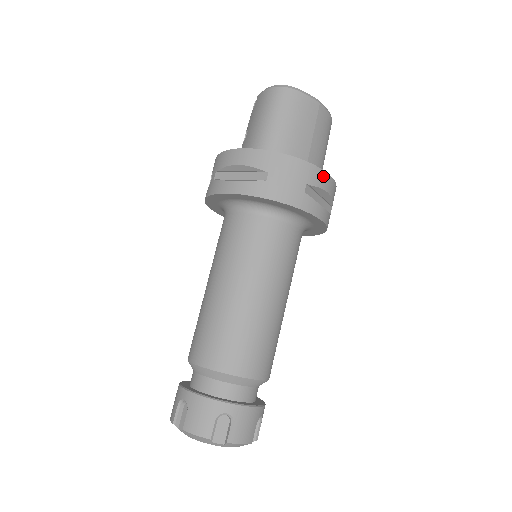
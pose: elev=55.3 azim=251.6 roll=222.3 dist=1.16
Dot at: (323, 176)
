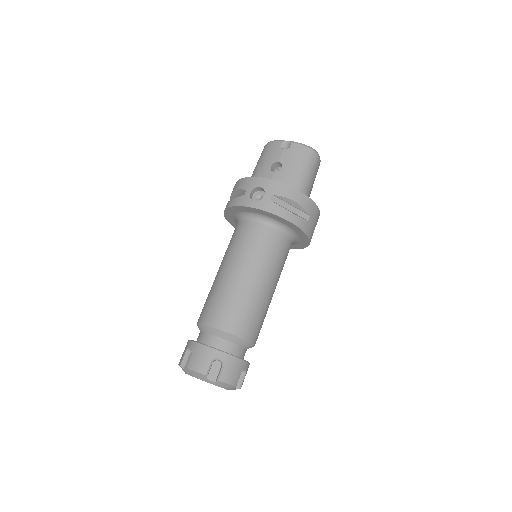
Dot at: occluded
